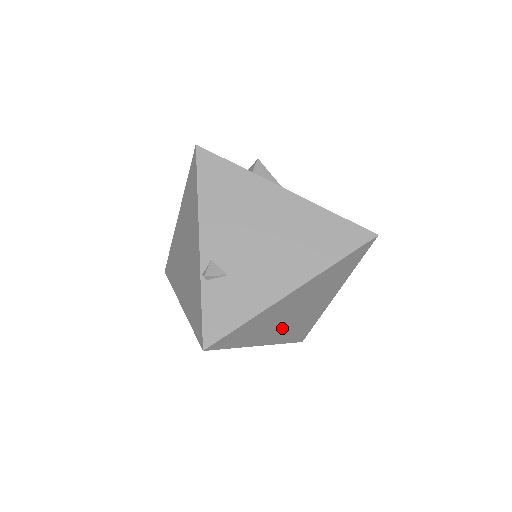
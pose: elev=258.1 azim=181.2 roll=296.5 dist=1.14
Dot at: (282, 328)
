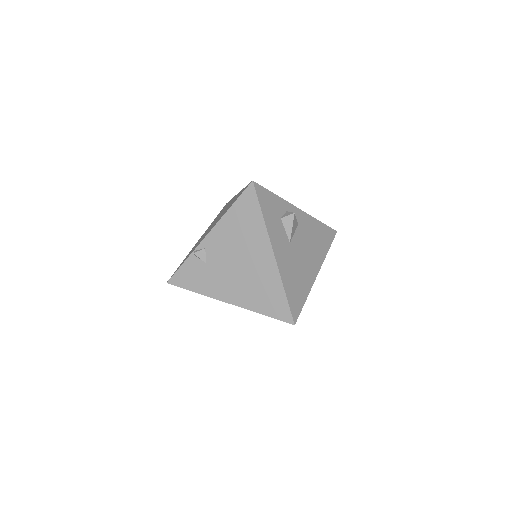
Dot at: occluded
